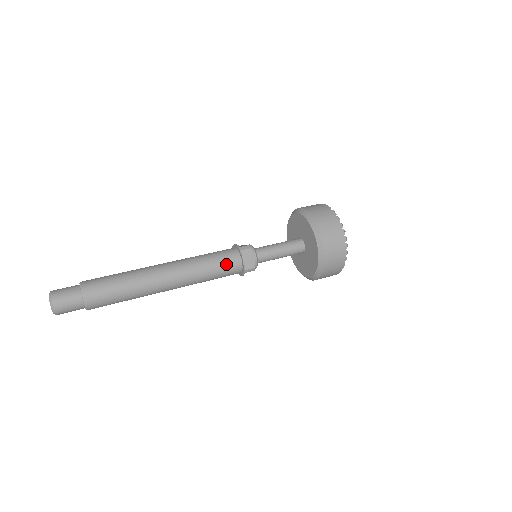
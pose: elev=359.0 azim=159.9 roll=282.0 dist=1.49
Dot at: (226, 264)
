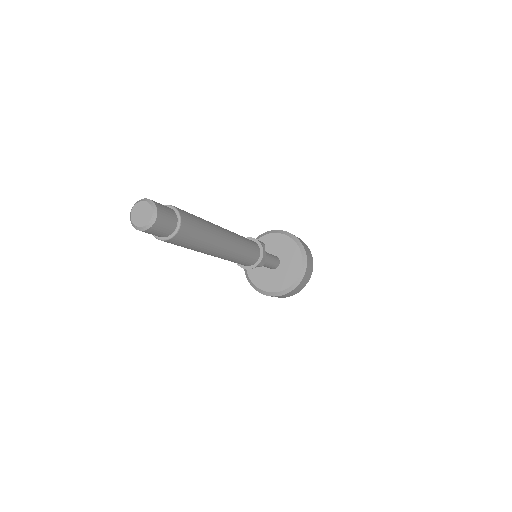
Dot at: (254, 250)
